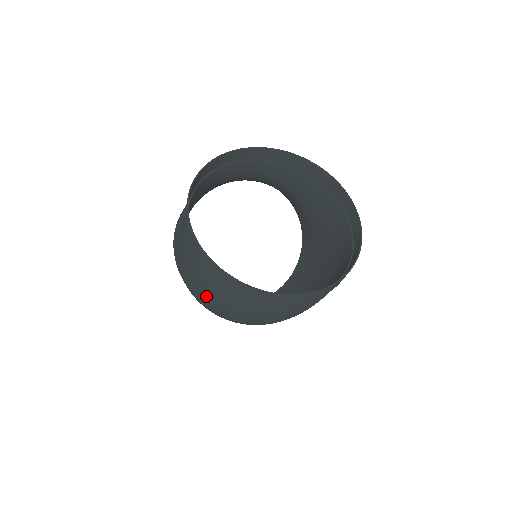
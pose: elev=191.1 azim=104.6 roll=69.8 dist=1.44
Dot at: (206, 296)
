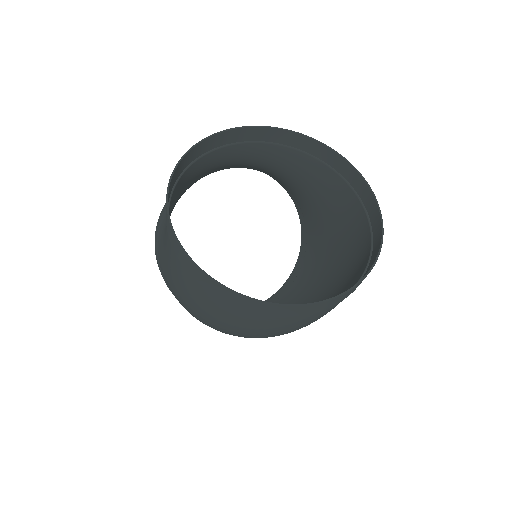
Dot at: (208, 316)
